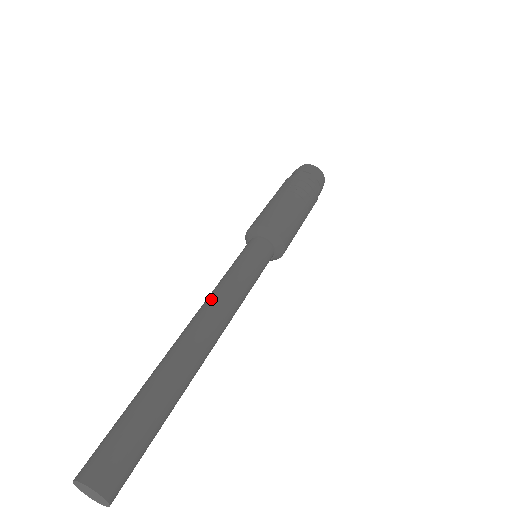
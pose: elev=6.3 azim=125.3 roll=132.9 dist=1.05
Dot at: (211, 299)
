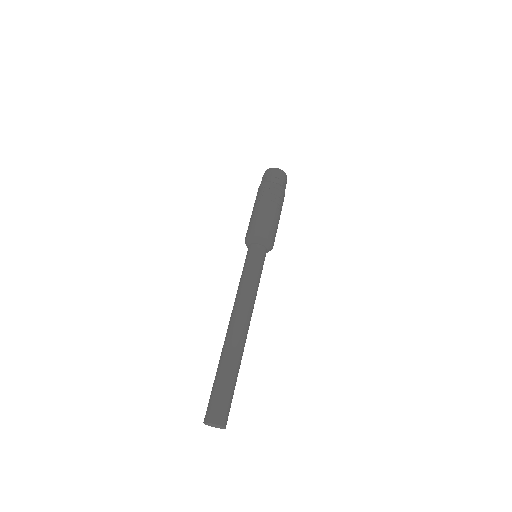
Dot at: (241, 299)
